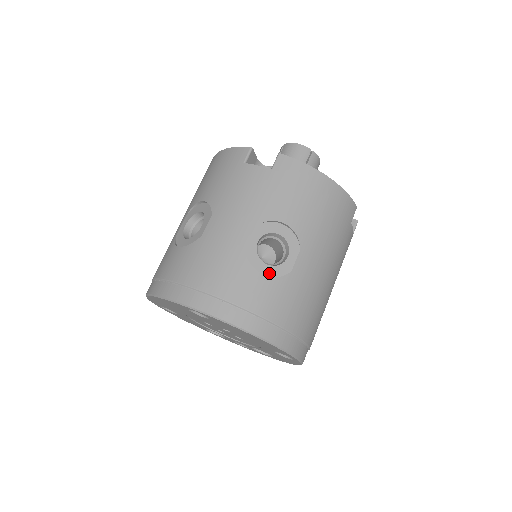
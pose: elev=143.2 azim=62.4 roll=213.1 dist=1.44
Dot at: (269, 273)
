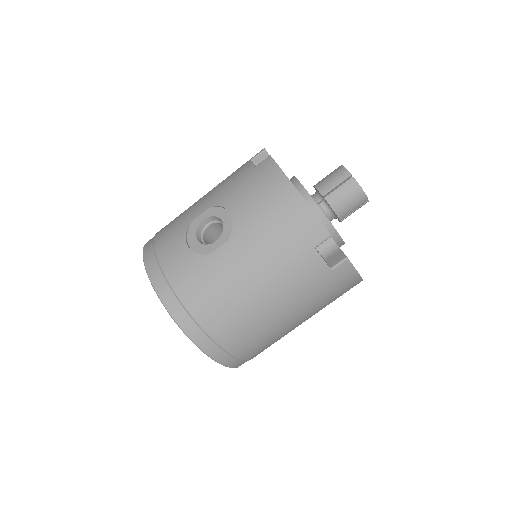
Dot at: (194, 247)
